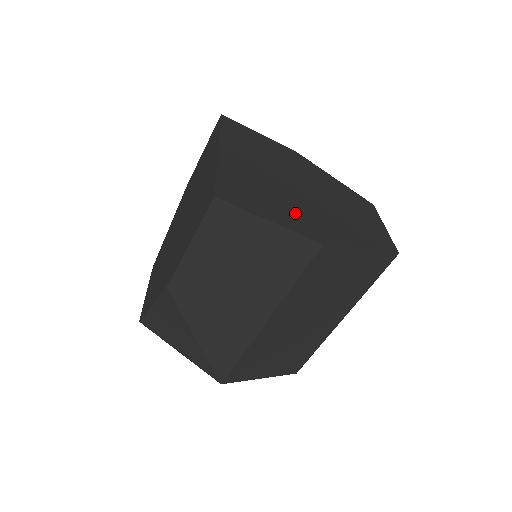
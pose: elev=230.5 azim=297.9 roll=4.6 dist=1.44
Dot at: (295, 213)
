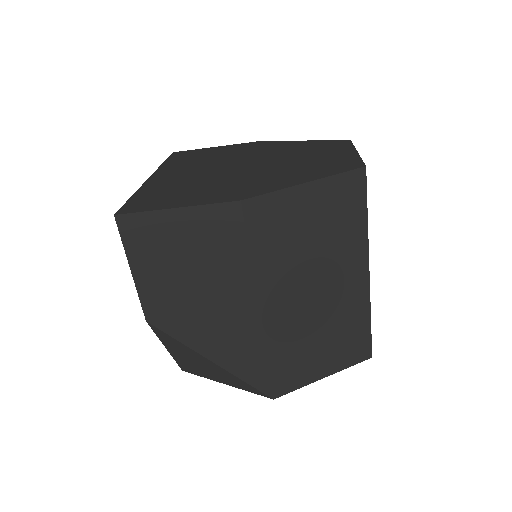
Dot at: (217, 189)
